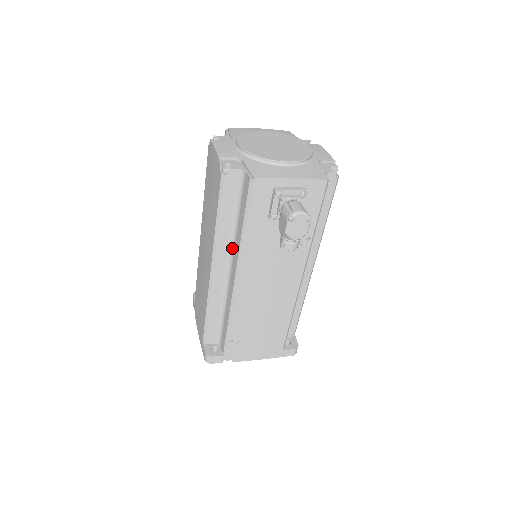
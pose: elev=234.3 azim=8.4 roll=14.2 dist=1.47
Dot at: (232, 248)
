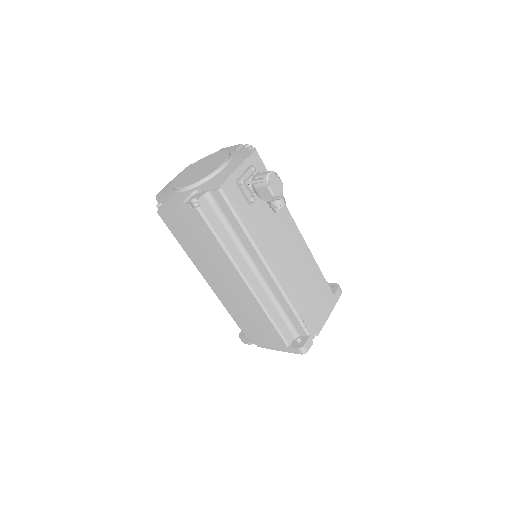
Dot at: (245, 254)
